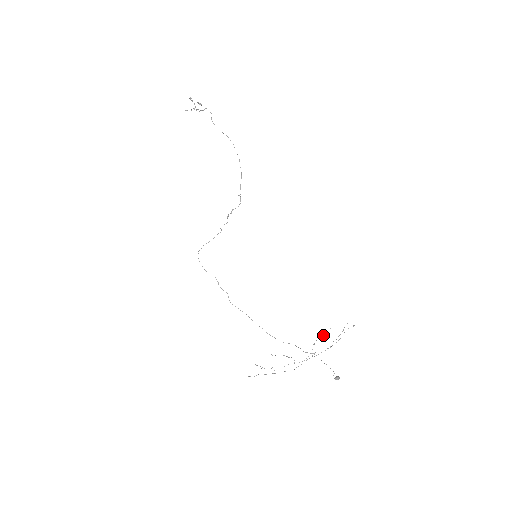
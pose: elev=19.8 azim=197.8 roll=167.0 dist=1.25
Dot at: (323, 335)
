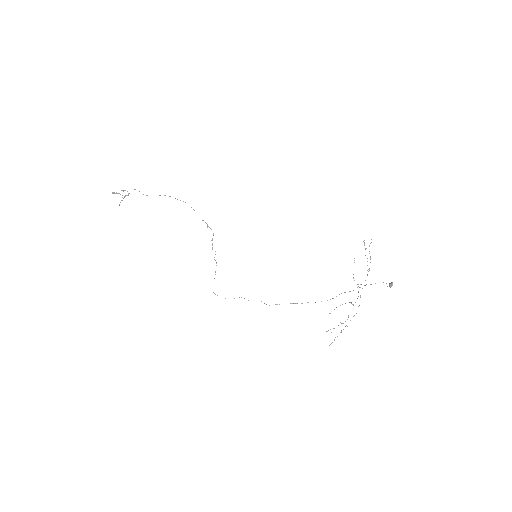
Dot at: occluded
